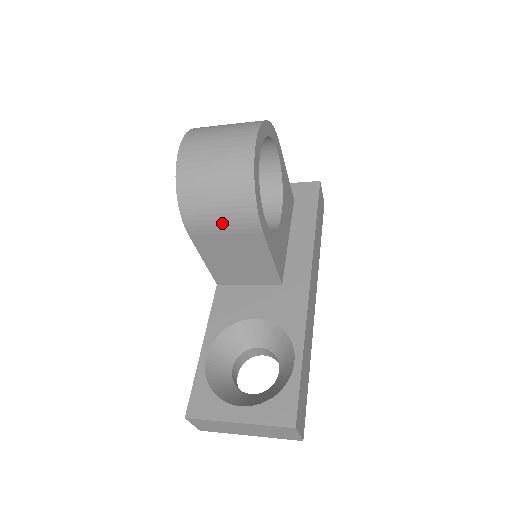
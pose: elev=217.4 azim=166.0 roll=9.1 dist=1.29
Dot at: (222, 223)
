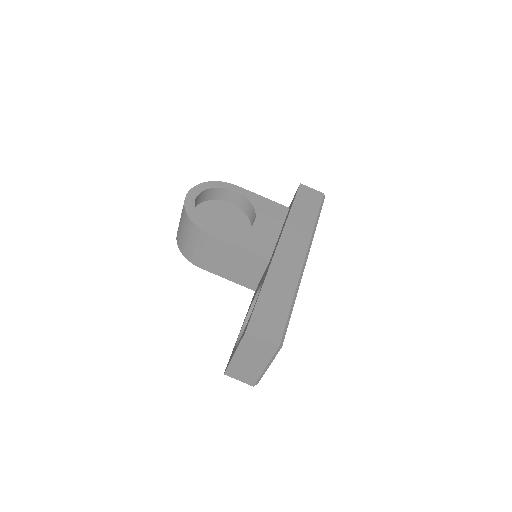
Dot at: (198, 248)
